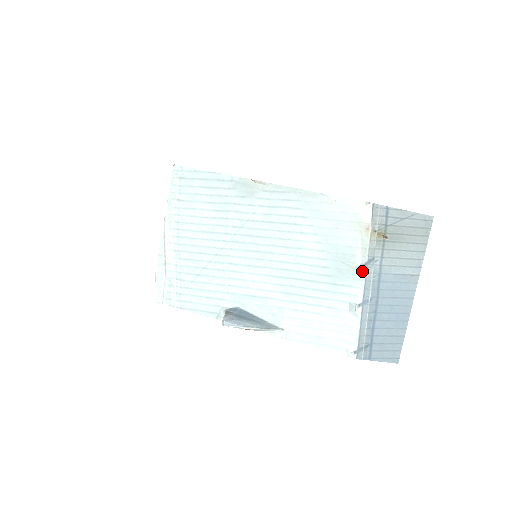
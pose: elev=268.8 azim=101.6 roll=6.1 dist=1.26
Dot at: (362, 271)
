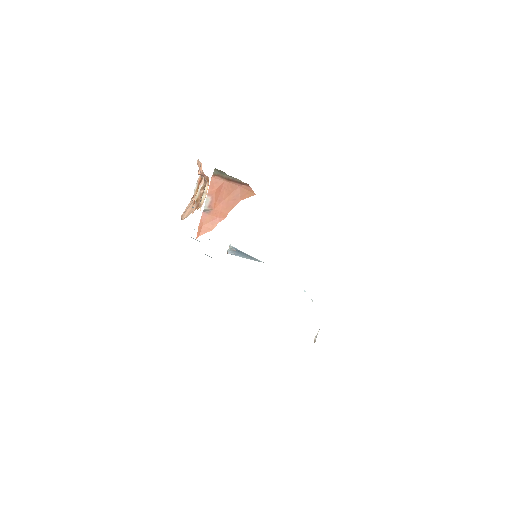
Dot at: occluded
